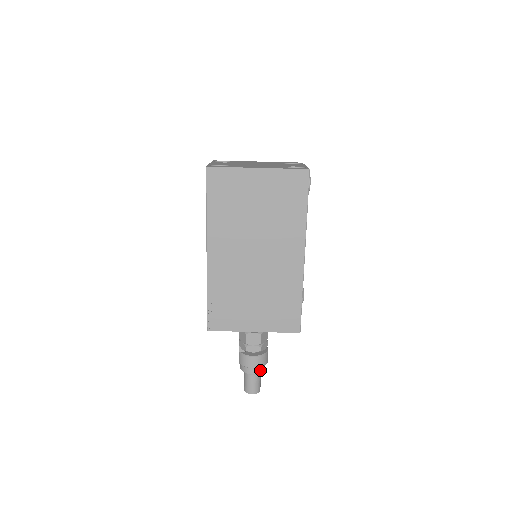
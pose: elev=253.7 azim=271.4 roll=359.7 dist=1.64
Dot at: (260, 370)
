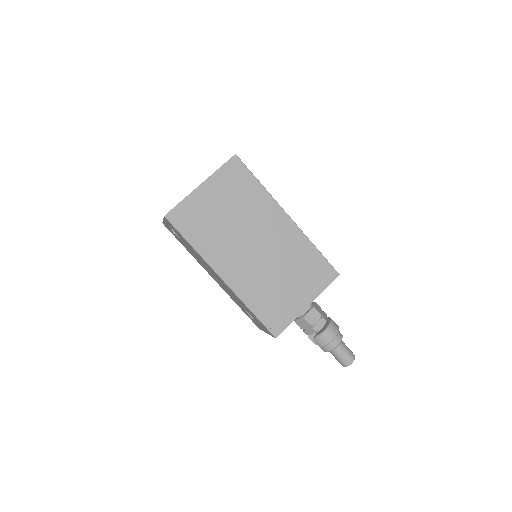
Dot at: (340, 337)
